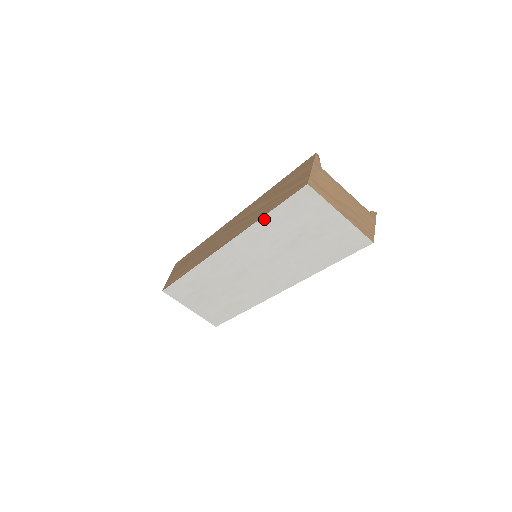
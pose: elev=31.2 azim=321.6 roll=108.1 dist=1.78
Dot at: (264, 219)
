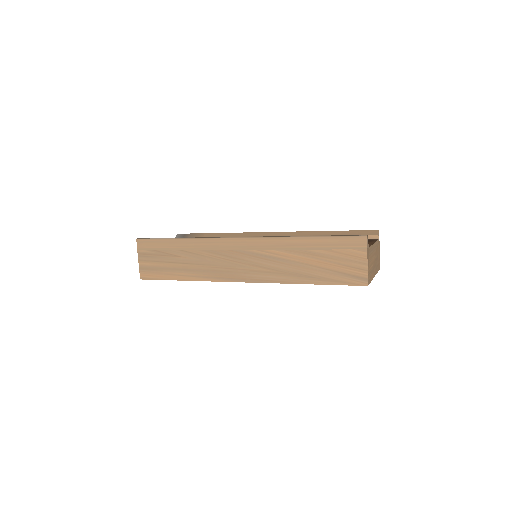
Dot at: (305, 283)
